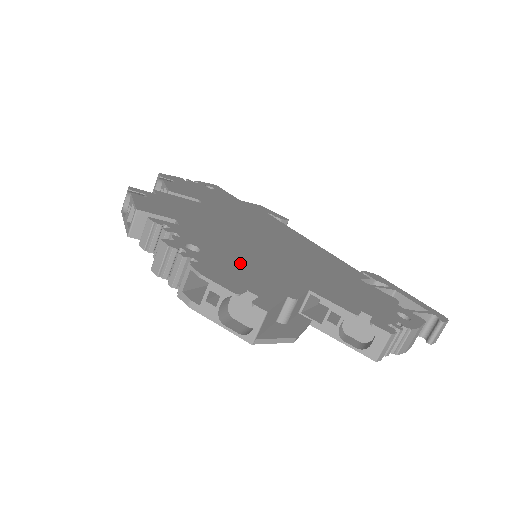
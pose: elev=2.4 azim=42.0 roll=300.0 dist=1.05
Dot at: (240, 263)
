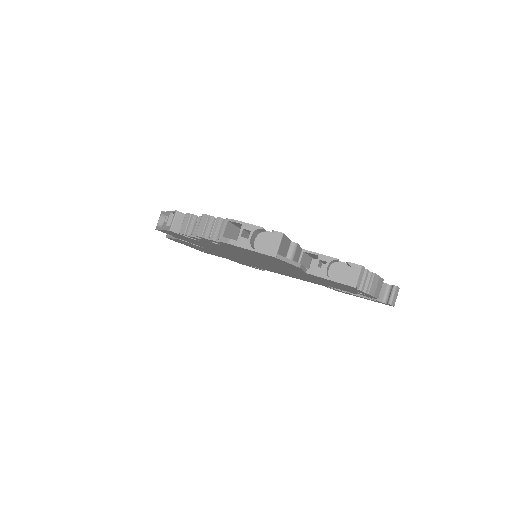
Dot at: occluded
